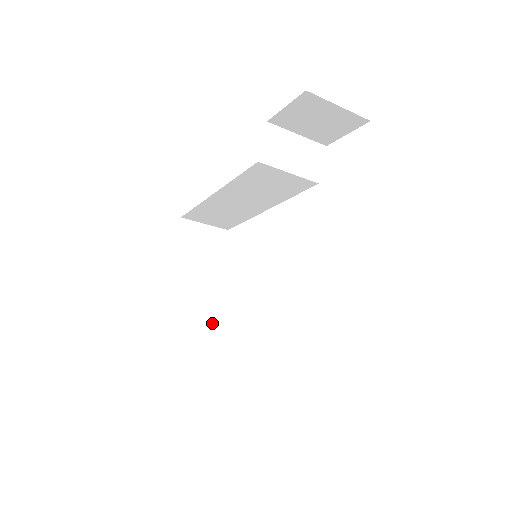
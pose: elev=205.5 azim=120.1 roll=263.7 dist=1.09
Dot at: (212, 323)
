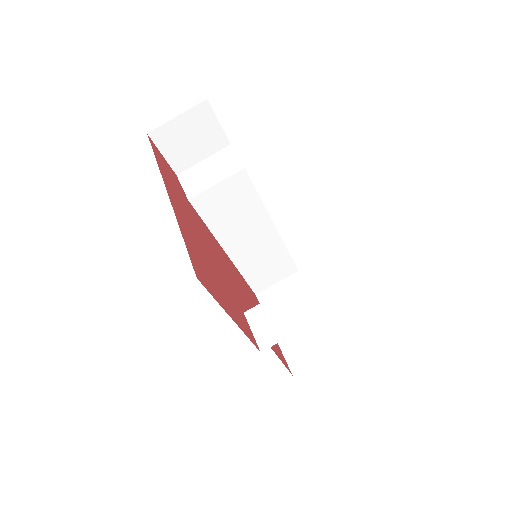
Dot at: (334, 346)
